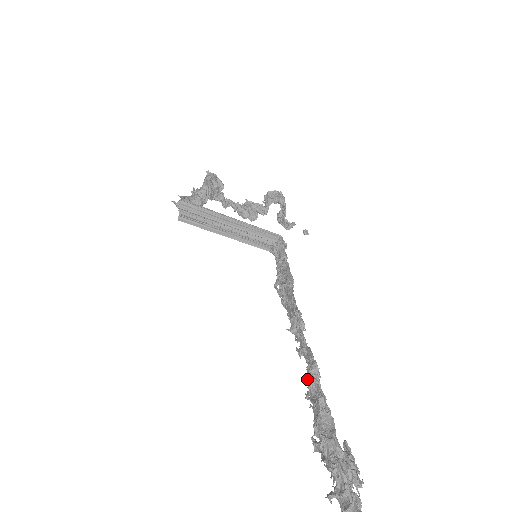
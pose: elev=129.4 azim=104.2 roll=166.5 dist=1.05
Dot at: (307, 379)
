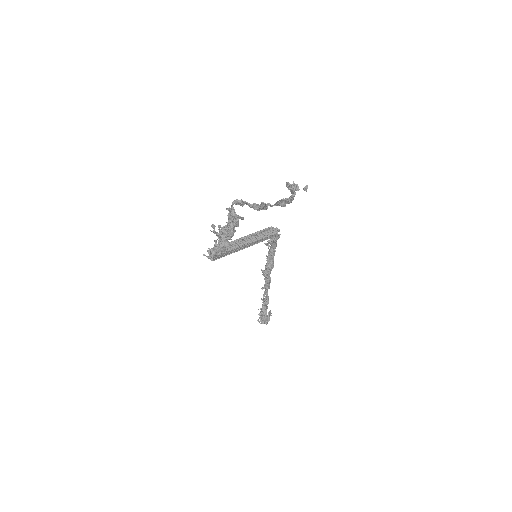
Dot at: (263, 304)
